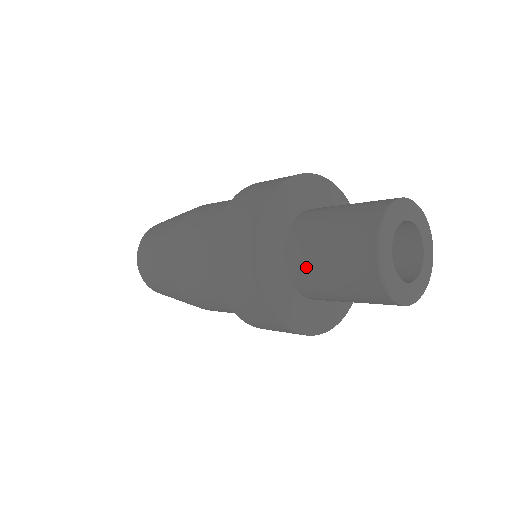
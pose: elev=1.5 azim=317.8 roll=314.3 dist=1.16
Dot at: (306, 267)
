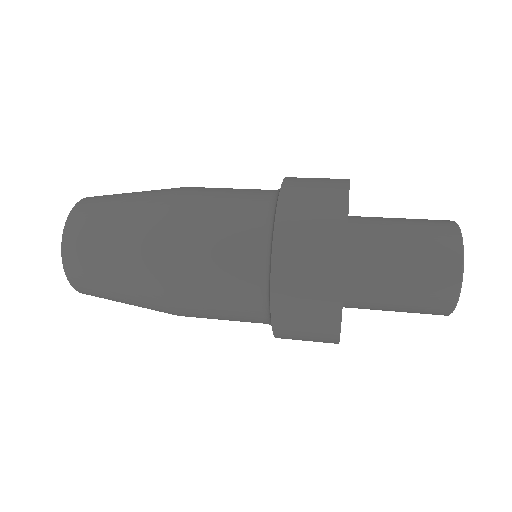
Dot at: (373, 278)
